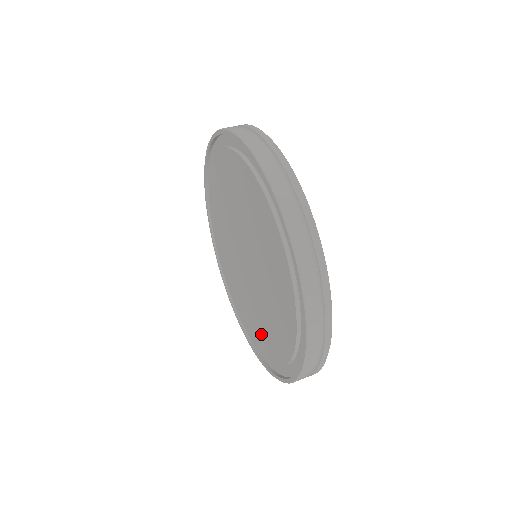
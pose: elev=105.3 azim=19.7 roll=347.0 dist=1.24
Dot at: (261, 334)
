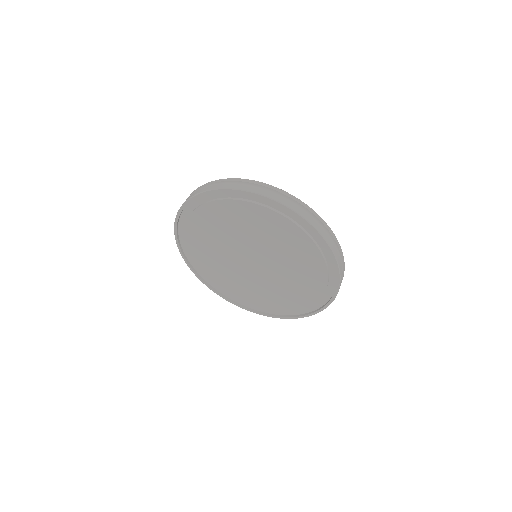
Dot at: (302, 289)
